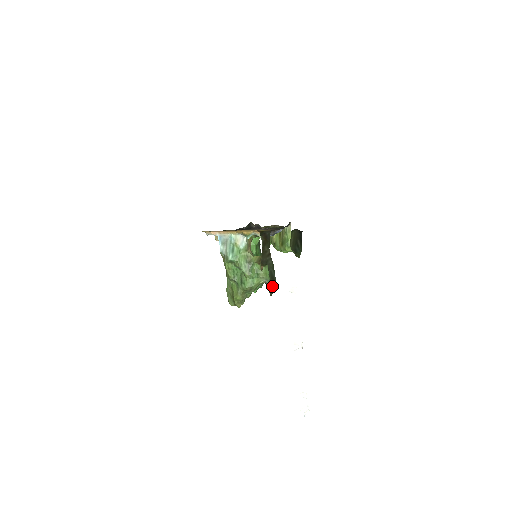
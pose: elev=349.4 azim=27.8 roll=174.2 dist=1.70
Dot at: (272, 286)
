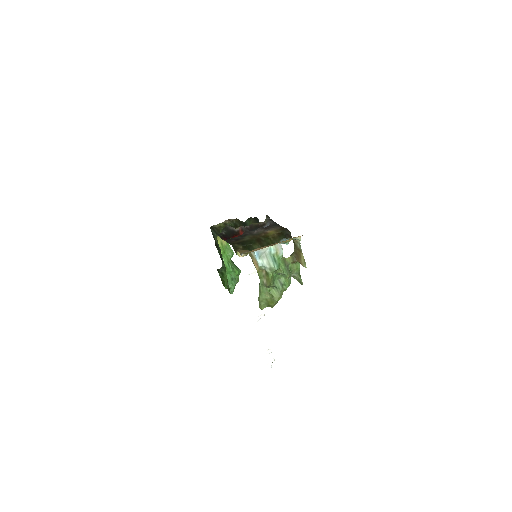
Dot at: (296, 277)
